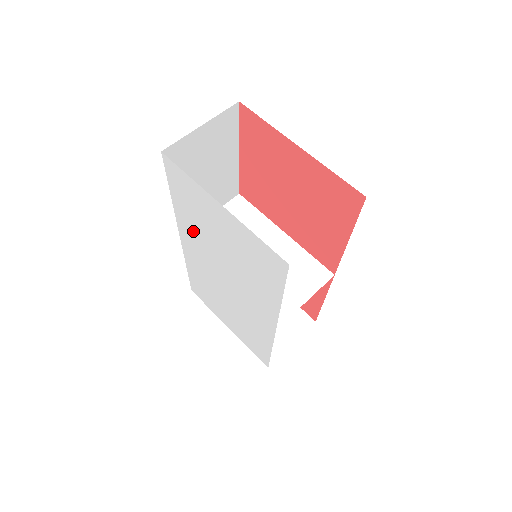
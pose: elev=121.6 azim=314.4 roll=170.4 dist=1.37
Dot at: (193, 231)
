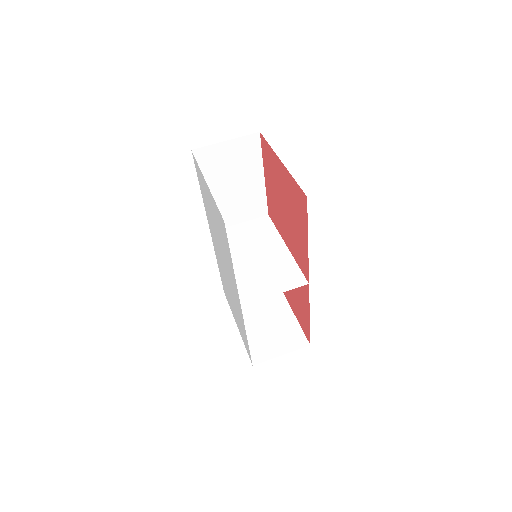
Dot at: occluded
